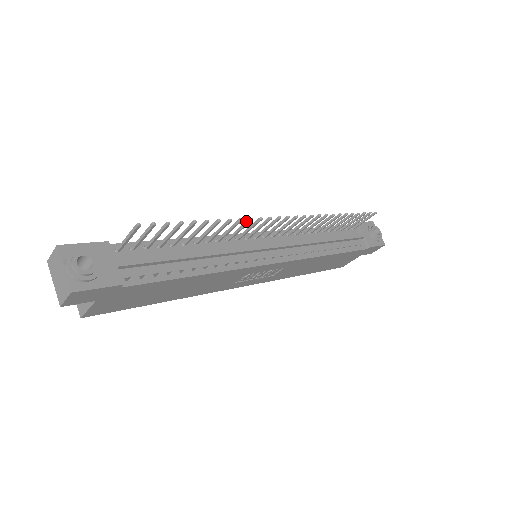
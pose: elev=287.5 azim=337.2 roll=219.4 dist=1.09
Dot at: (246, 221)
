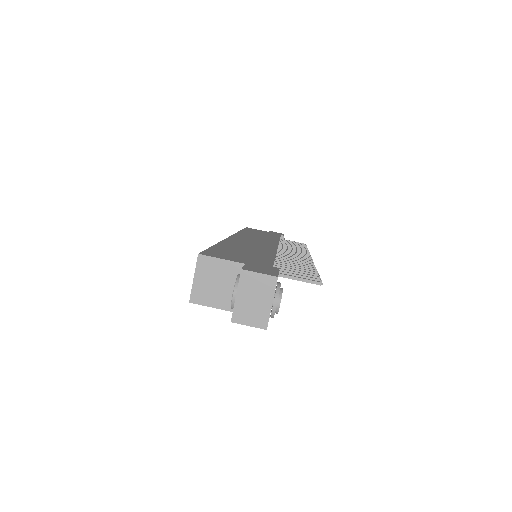
Dot at: (308, 262)
